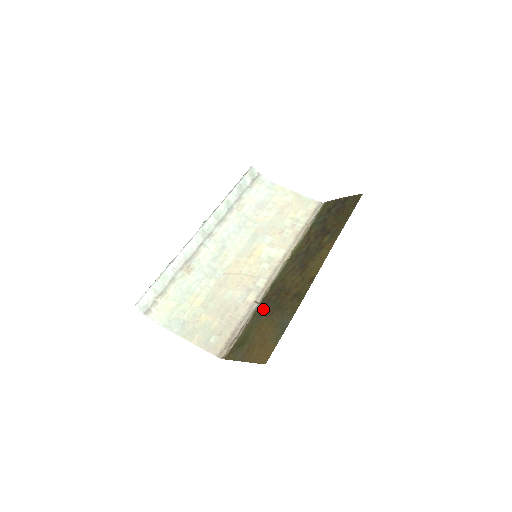
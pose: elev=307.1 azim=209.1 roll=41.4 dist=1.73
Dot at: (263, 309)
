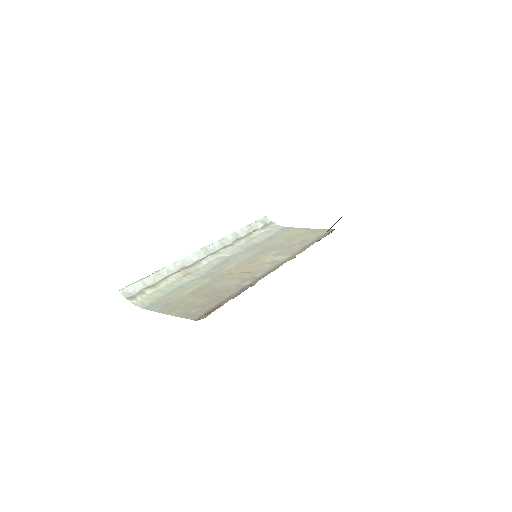
Dot at: occluded
